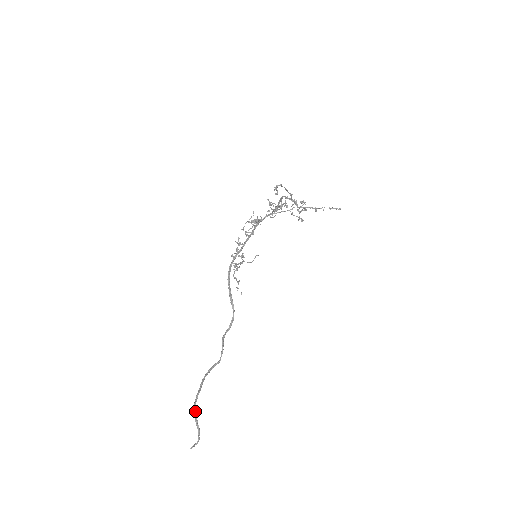
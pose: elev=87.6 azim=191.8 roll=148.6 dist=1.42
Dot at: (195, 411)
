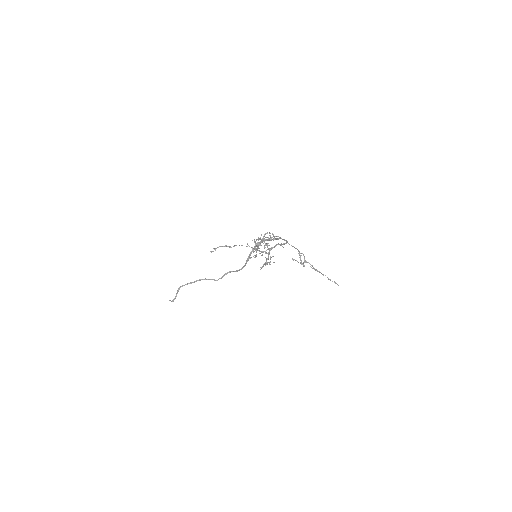
Dot at: (179, 289)
